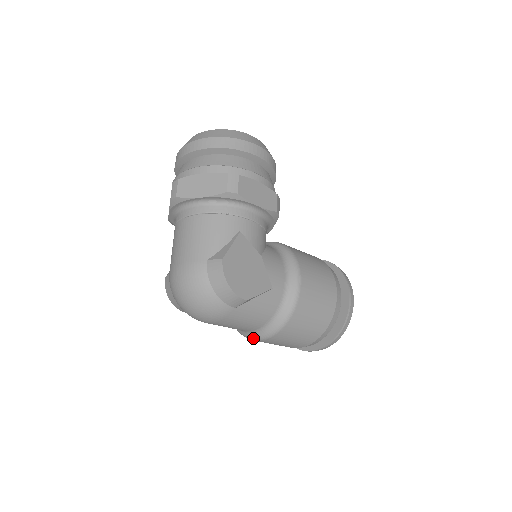
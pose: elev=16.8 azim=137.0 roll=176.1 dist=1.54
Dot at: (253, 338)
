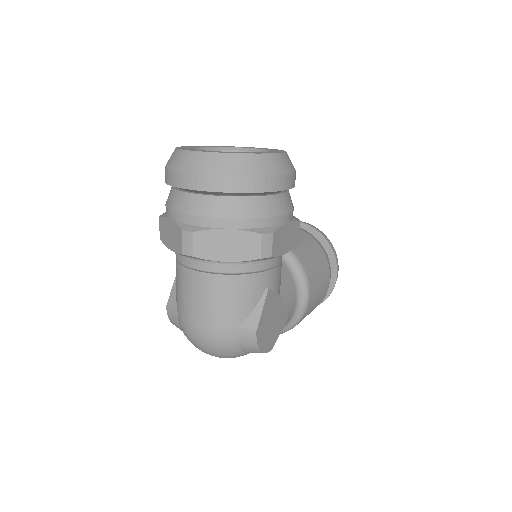
Dot at: occluded
